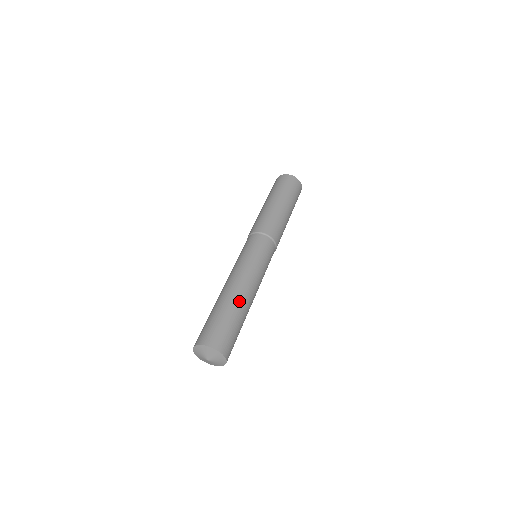
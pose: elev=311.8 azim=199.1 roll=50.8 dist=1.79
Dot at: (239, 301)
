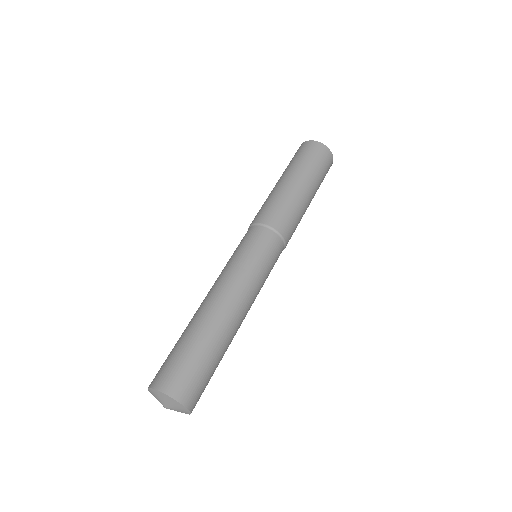
Dot at: (200, 318)
